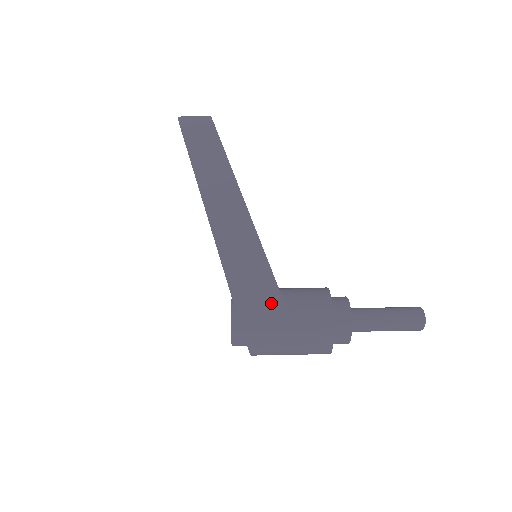
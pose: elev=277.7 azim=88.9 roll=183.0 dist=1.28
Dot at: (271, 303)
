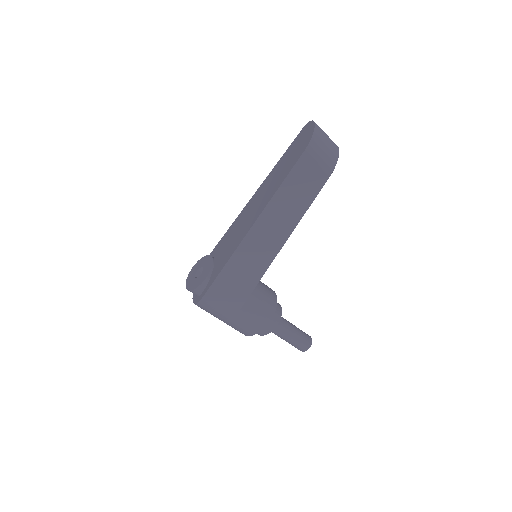
Dot at: (233, 303)
